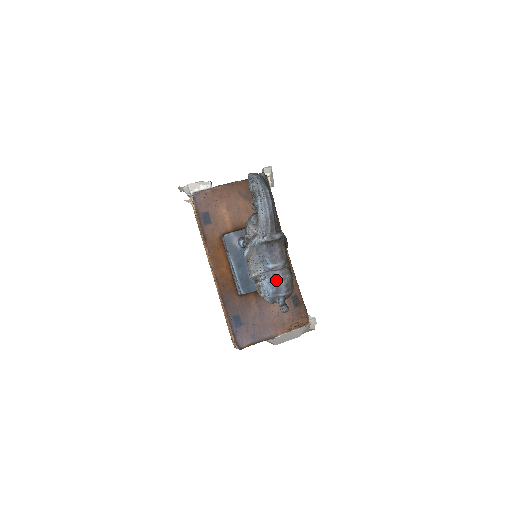
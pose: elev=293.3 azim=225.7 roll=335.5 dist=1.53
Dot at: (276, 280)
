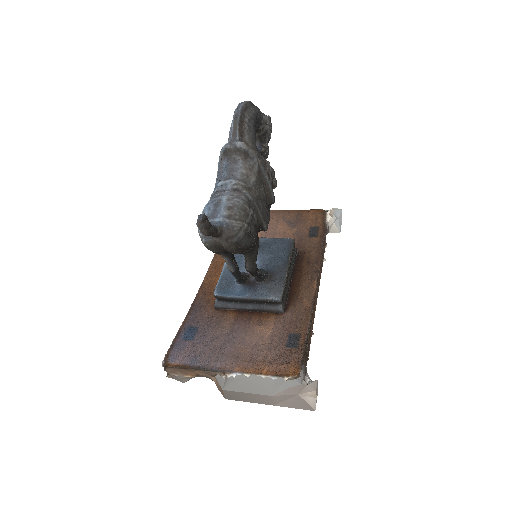
Dot at: (218, 199)
